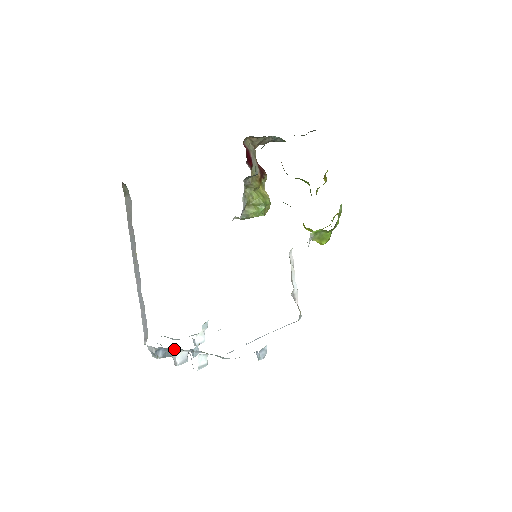
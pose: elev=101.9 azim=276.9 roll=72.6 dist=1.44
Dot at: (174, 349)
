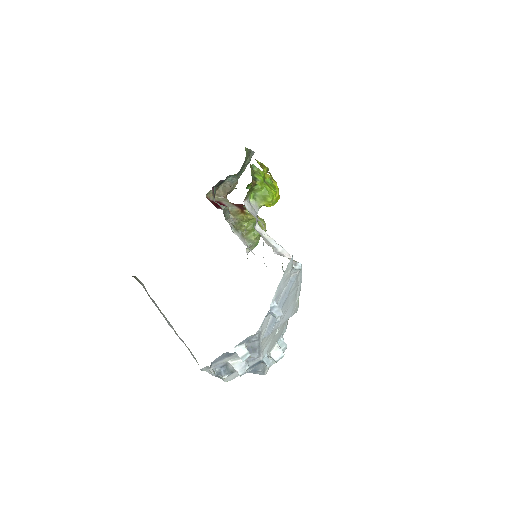
Dot at: (227, 361)
